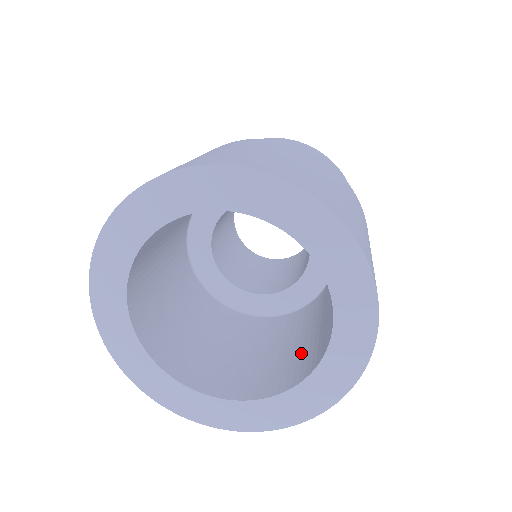
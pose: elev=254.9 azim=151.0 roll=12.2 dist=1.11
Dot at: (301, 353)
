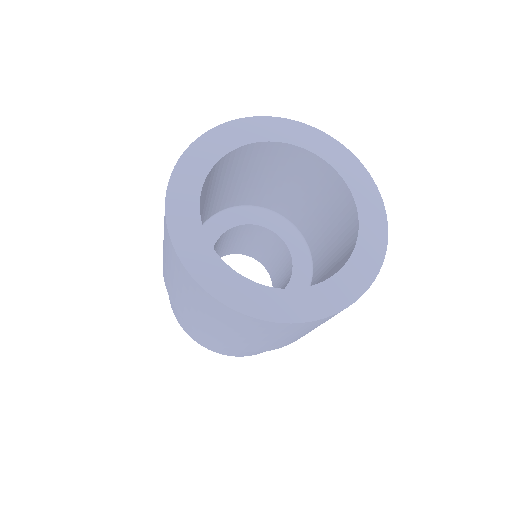
Dot at: (341, 236)
